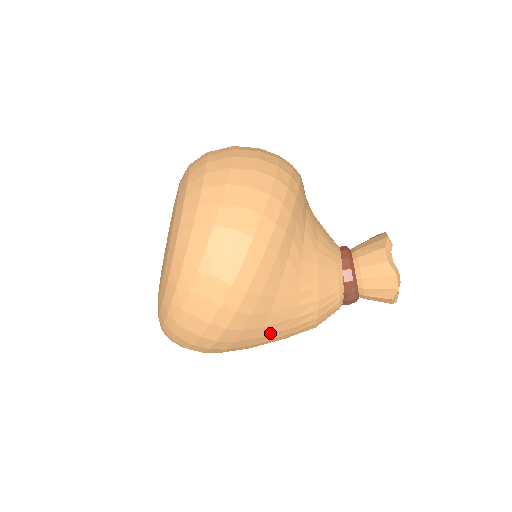
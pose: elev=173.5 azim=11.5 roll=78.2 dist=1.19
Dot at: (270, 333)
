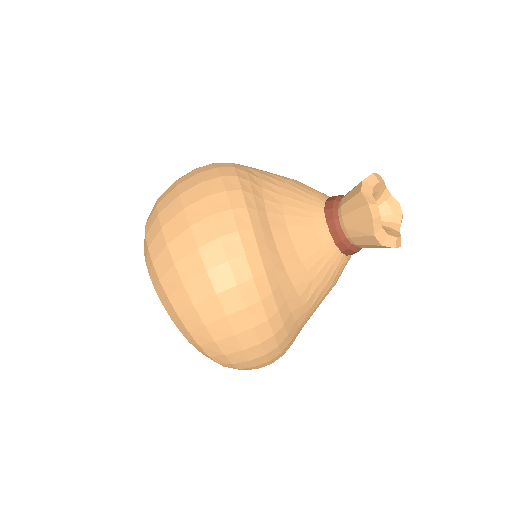
Dot at: occluded
